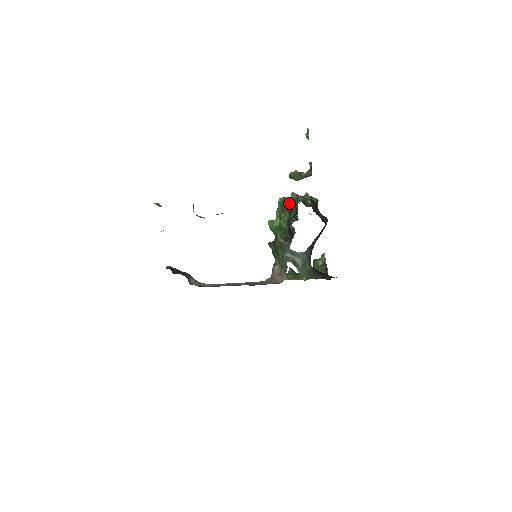
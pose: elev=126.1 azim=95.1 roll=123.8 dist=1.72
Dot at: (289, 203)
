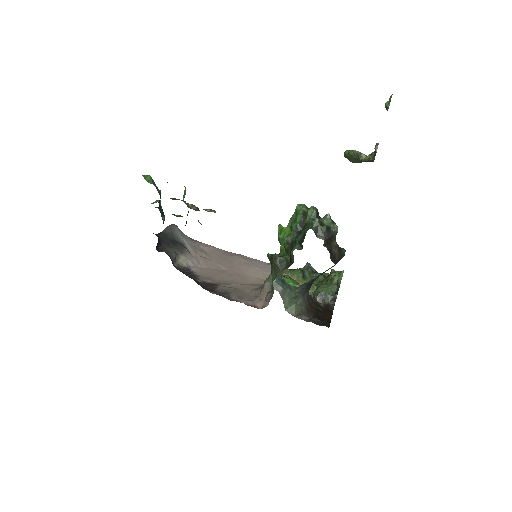
Dot at: (302, 220)
